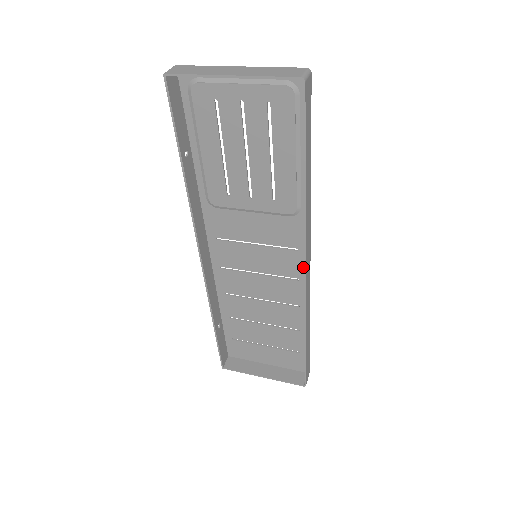
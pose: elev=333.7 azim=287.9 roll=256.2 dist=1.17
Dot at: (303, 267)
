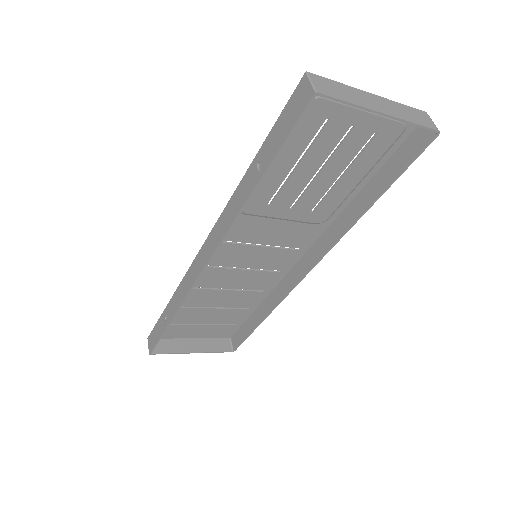
Dot at: (293, 262)
